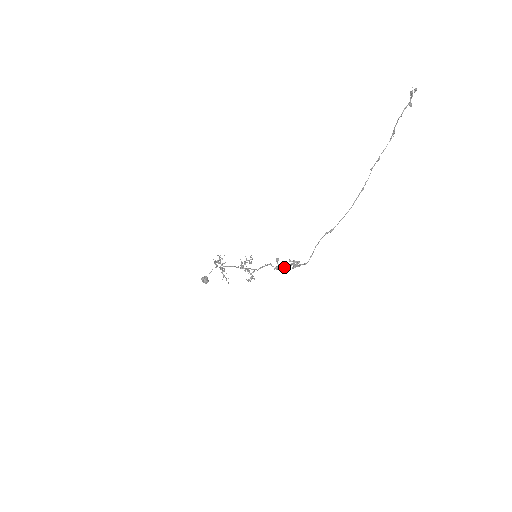
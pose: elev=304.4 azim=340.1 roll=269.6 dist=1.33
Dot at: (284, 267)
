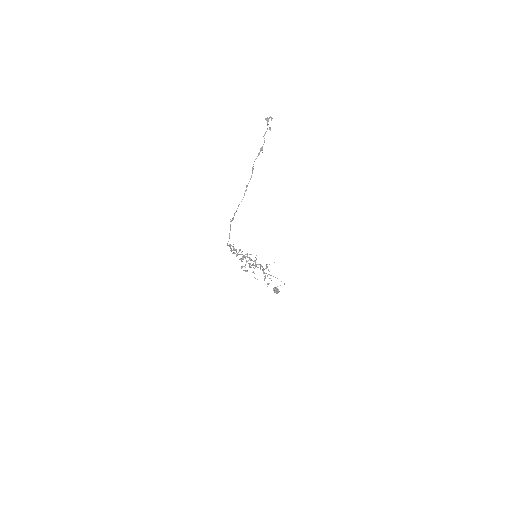
Dot at: (238, 254)
